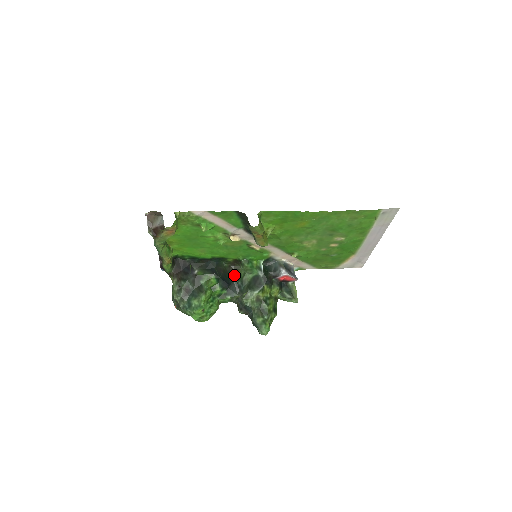
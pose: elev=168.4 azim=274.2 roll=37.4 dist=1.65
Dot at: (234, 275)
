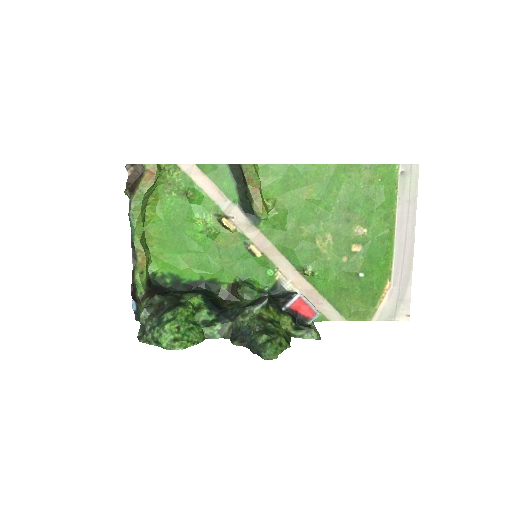
Dot at: (228, 306)
